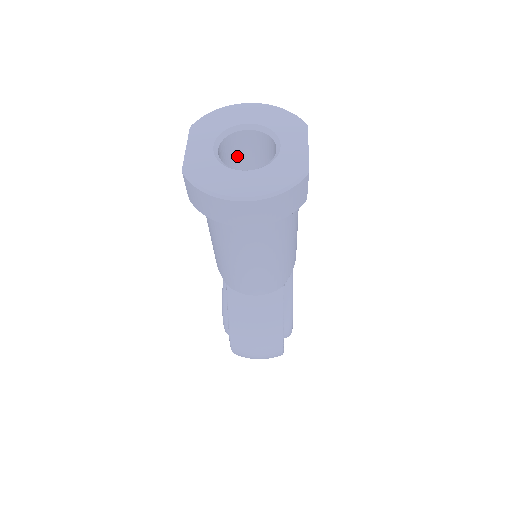
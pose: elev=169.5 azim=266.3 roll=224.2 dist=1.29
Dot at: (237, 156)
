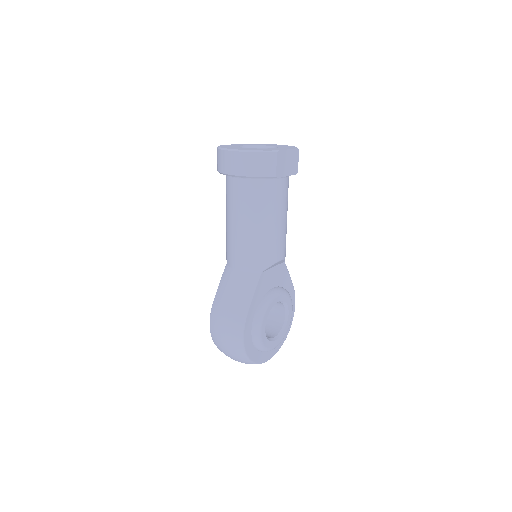
Dot at: occluded
